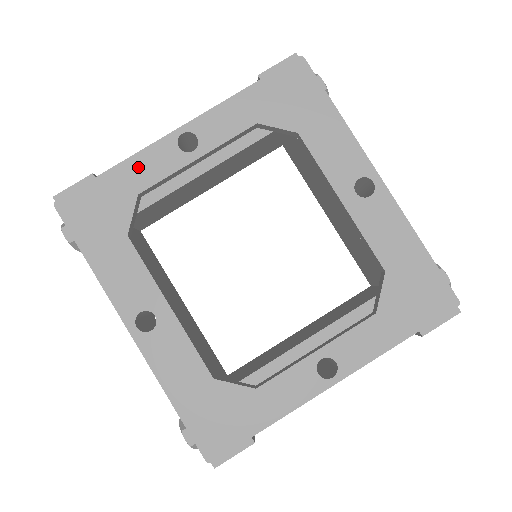
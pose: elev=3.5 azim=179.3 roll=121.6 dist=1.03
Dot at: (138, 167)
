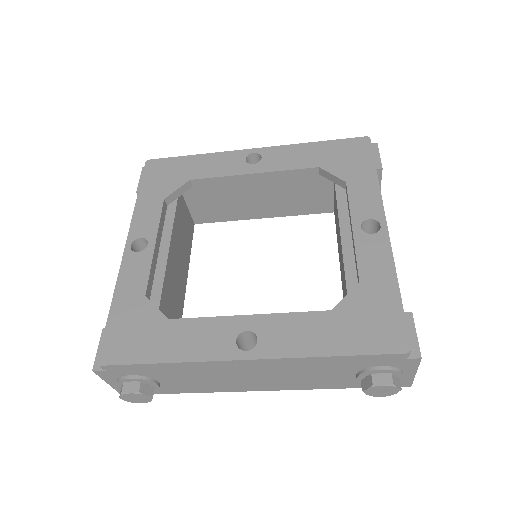
Dot at: (127, 286)
